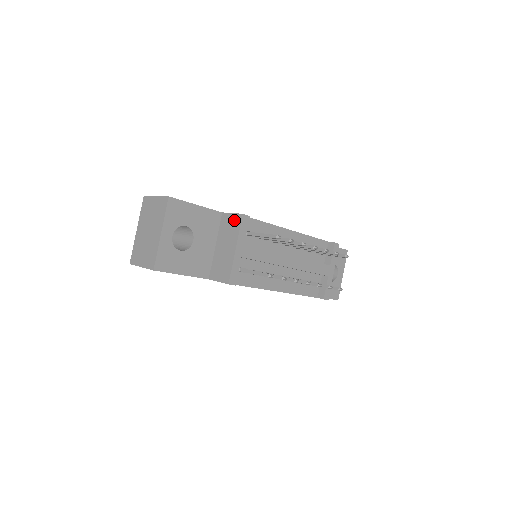
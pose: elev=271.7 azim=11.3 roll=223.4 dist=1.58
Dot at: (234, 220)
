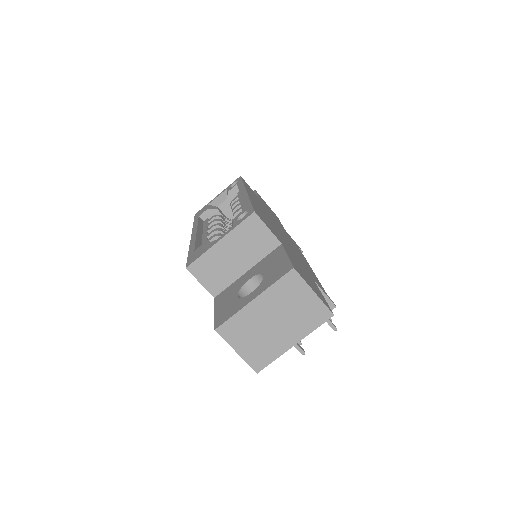
Dot at: occluded
